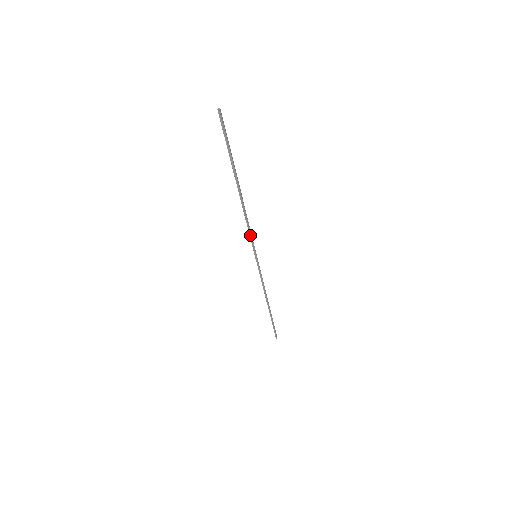
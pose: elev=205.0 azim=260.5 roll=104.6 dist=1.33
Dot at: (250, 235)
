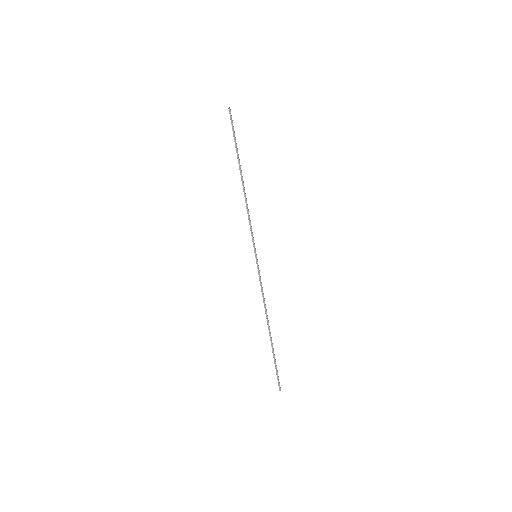
Dot at: (251, 229)
